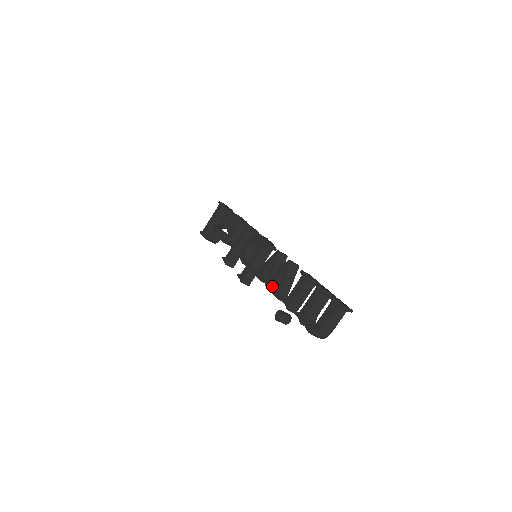
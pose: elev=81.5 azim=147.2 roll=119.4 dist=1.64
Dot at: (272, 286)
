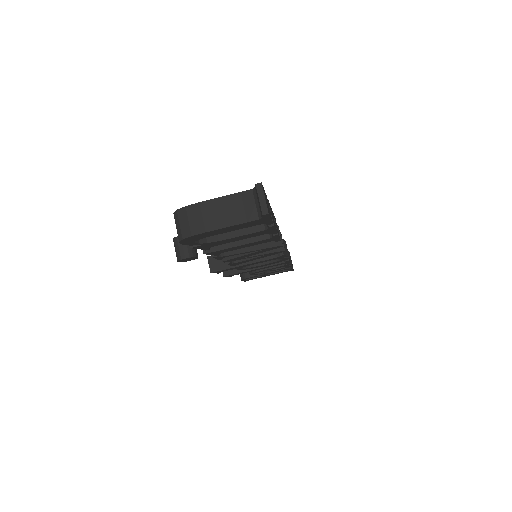
Dot at: occluded
